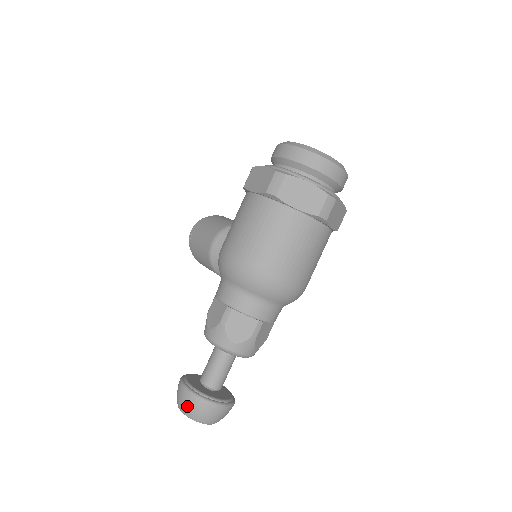
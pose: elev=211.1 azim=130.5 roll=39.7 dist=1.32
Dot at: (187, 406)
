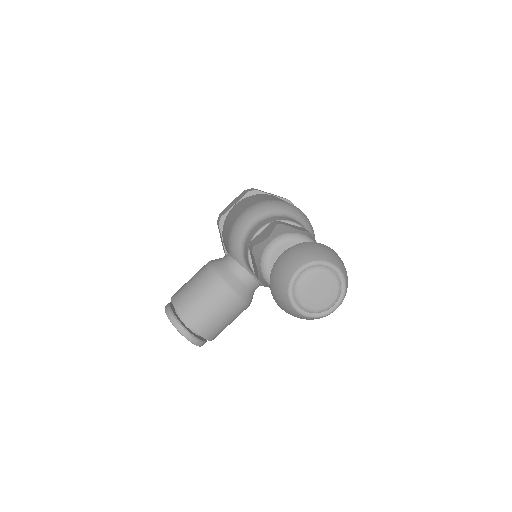
Dot at: (306, 251)
